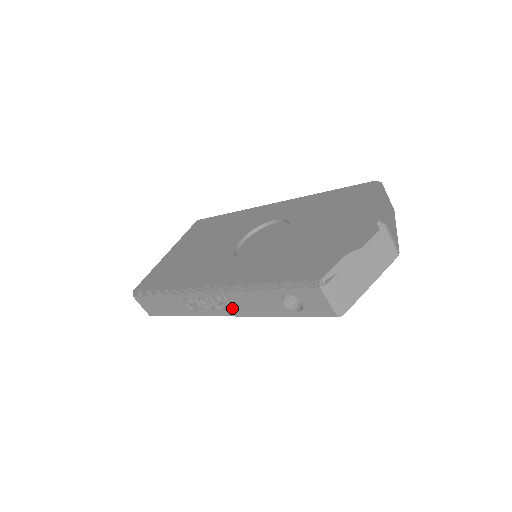
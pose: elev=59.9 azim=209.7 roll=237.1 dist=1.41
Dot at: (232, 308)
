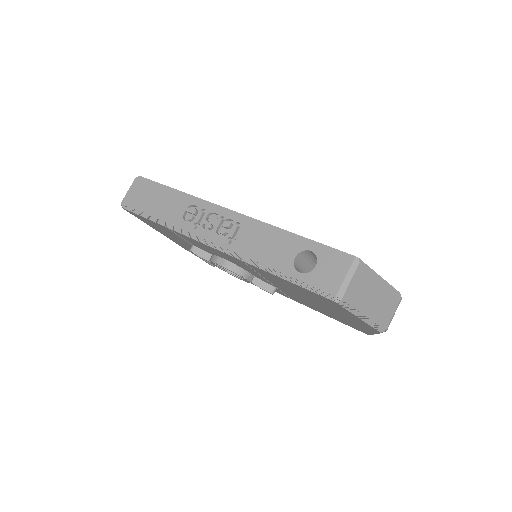
Dot at: (230, 239)
